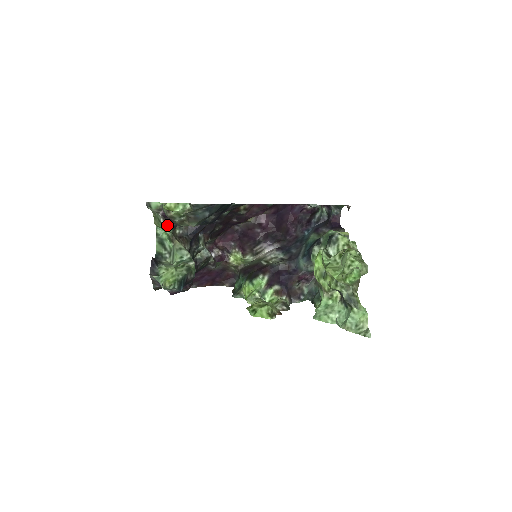
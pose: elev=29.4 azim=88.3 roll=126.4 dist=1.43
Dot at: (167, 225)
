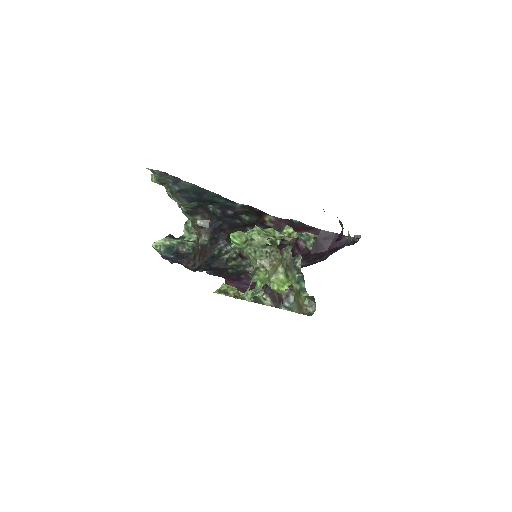
Dot at: (183, 211)
